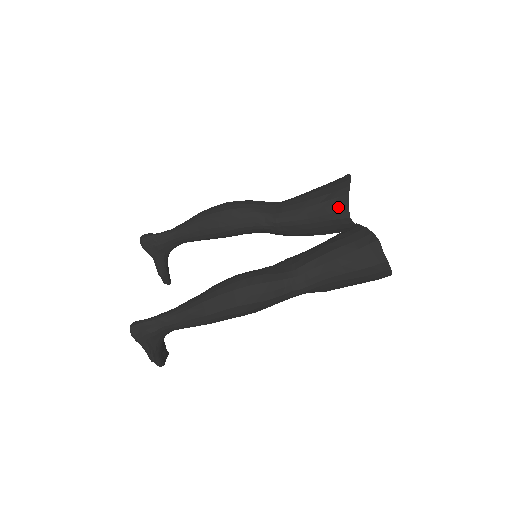
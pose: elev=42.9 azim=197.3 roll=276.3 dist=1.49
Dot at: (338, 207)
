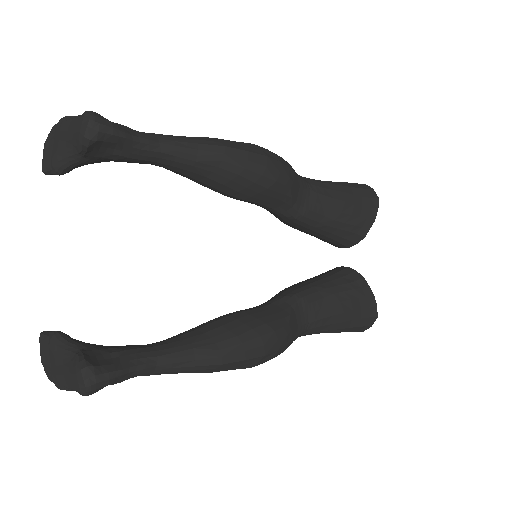
Dot at: (354, 237)
